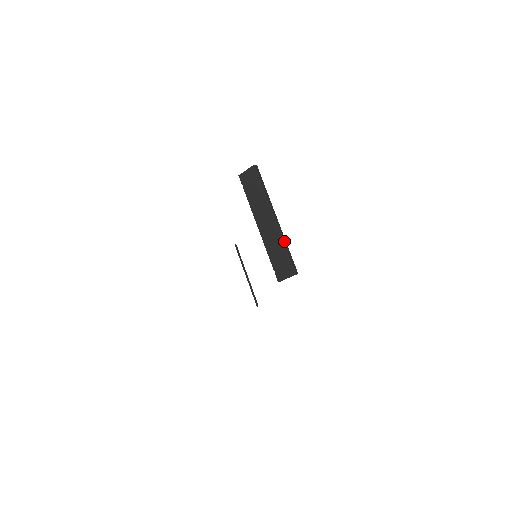
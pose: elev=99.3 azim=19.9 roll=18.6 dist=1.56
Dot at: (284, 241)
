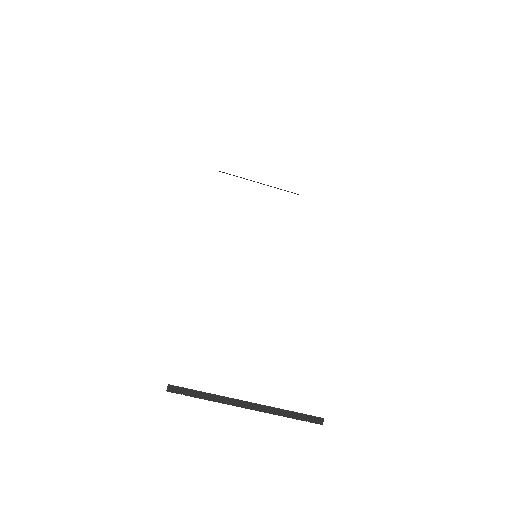
Dot at: (278, 412)
